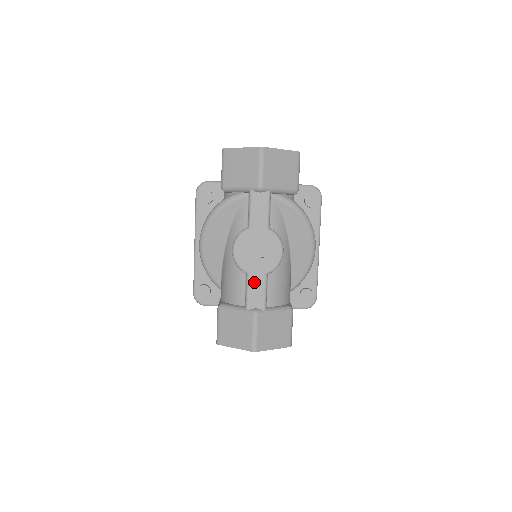
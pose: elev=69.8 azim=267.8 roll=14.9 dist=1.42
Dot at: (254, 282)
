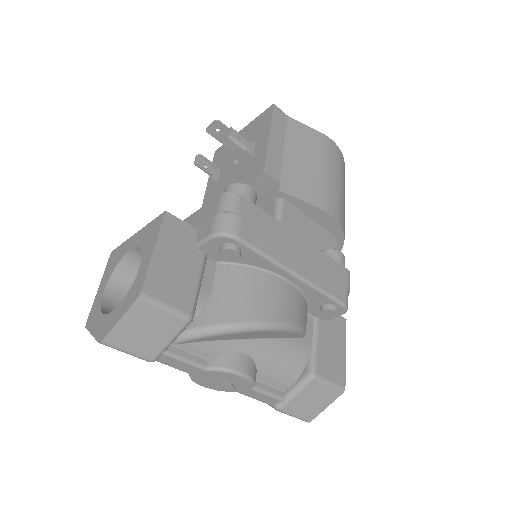
Dot at: (249, 394)
